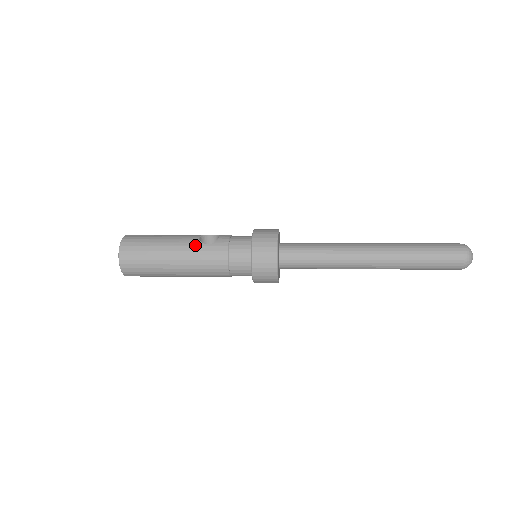
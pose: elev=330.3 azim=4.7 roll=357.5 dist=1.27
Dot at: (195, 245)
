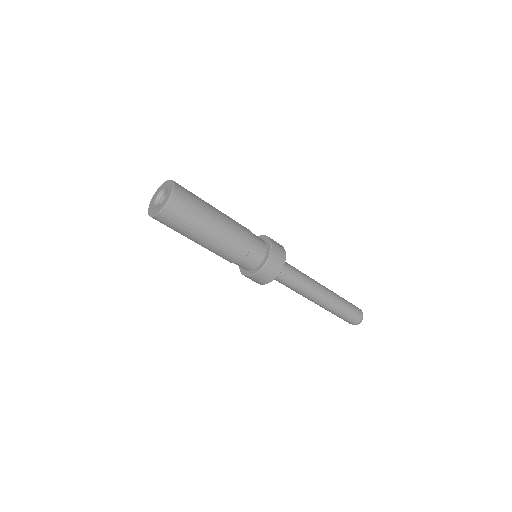
Dot at: (228, 216)
